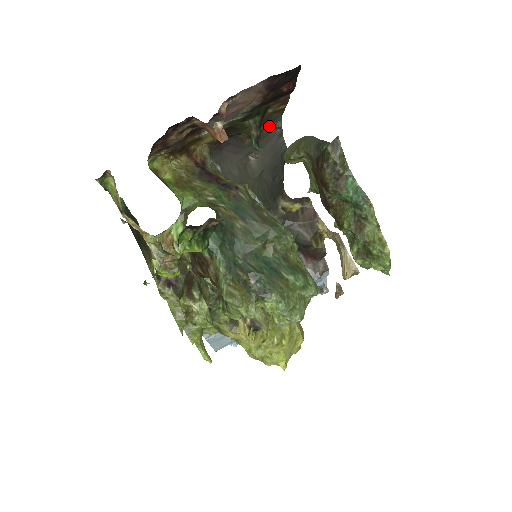
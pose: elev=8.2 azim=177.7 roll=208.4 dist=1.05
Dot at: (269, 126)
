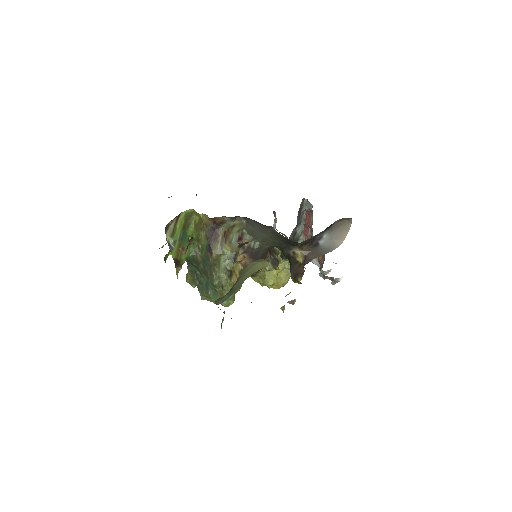
Dot at: occluded
